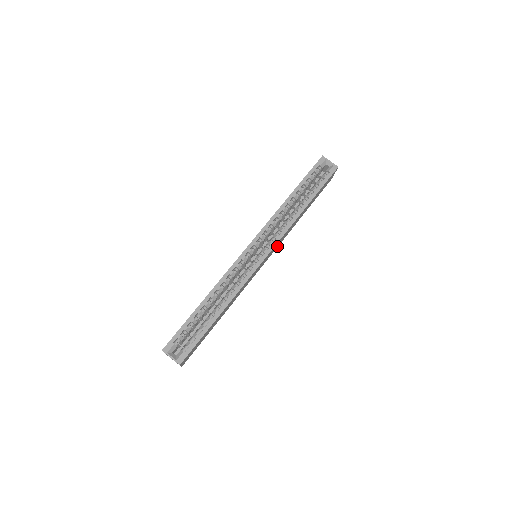
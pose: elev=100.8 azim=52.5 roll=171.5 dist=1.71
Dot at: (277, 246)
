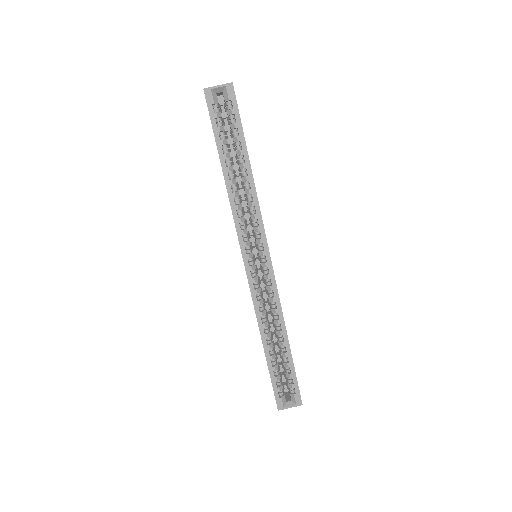
Dot at: occluded
